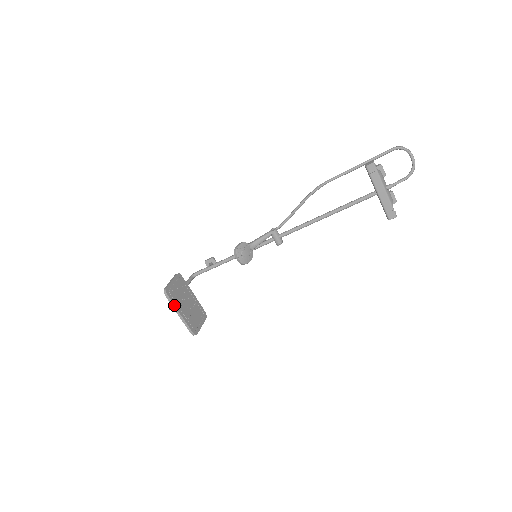
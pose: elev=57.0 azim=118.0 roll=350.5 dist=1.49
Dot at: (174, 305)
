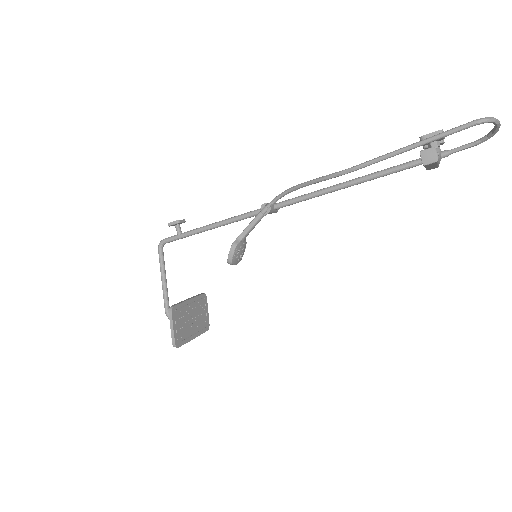
Dot at: occluded
